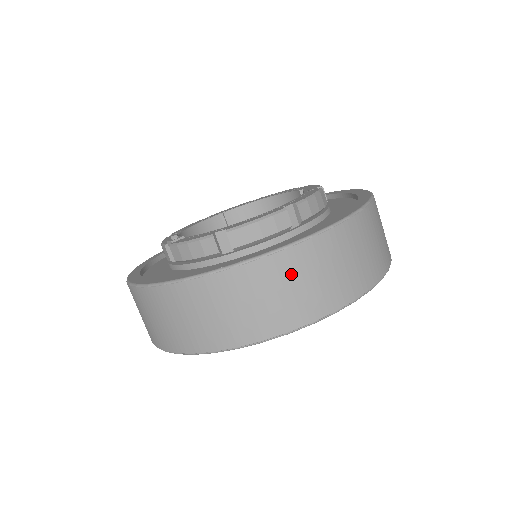
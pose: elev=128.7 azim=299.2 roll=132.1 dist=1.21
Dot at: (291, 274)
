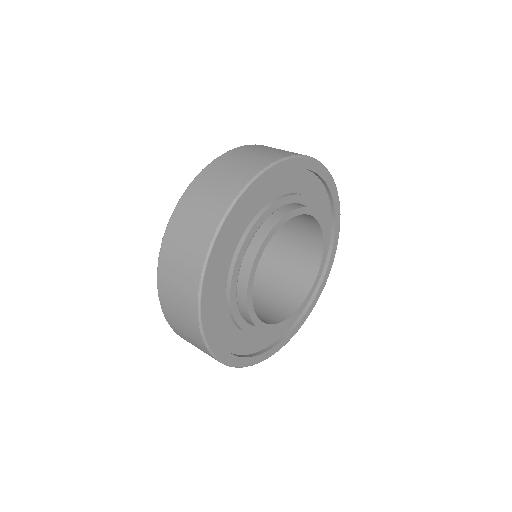
Dot at: (228, 164)
